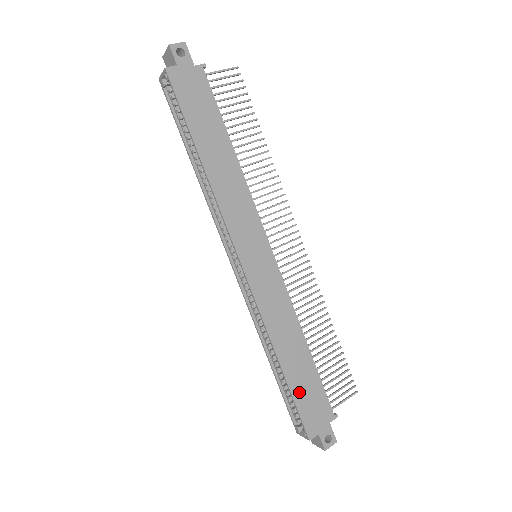
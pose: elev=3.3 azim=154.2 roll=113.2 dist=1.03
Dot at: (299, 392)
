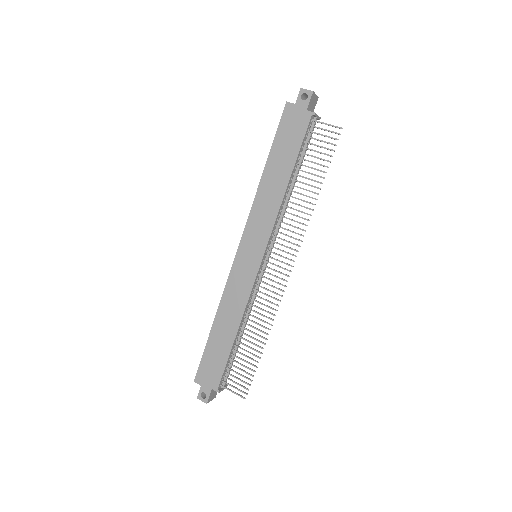
Dot at: (210, 351)
